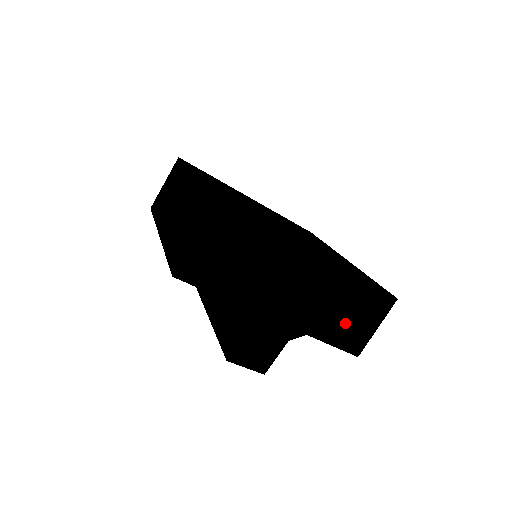
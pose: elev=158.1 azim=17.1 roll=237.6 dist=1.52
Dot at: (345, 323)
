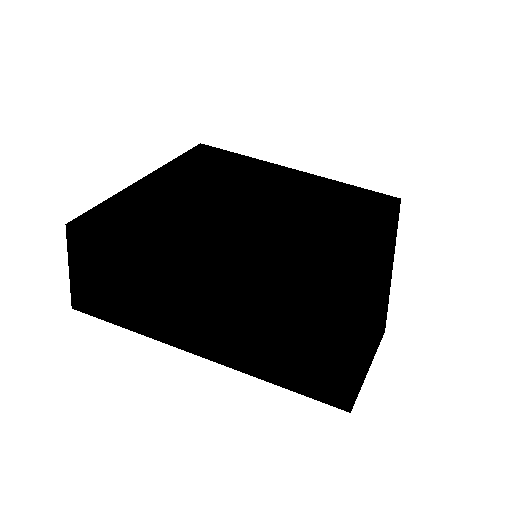
Dot at: occluded
